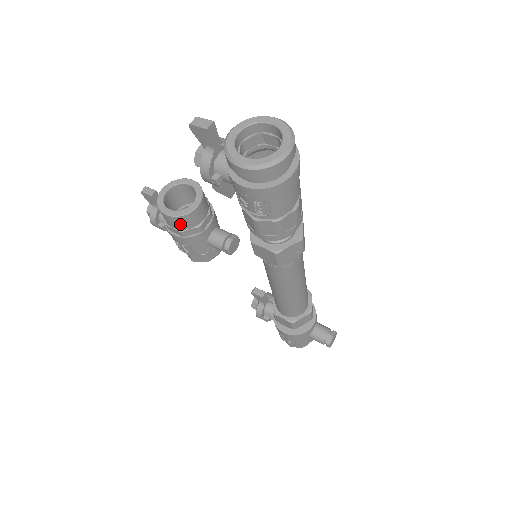
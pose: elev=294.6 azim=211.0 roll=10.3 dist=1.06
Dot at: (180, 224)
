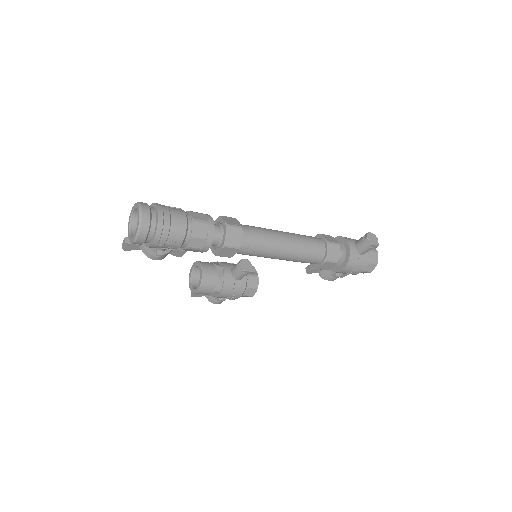
Dot at: (208, 288)
